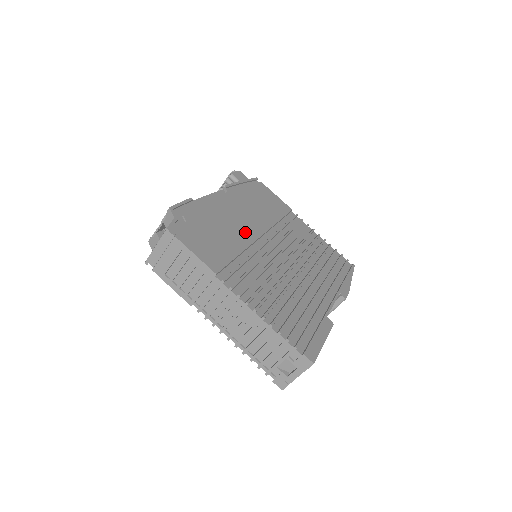
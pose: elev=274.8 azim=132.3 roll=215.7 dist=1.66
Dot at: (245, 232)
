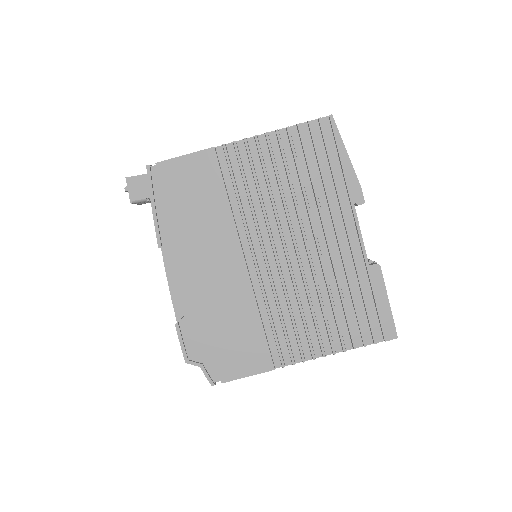
Dot at: (235, 283)
